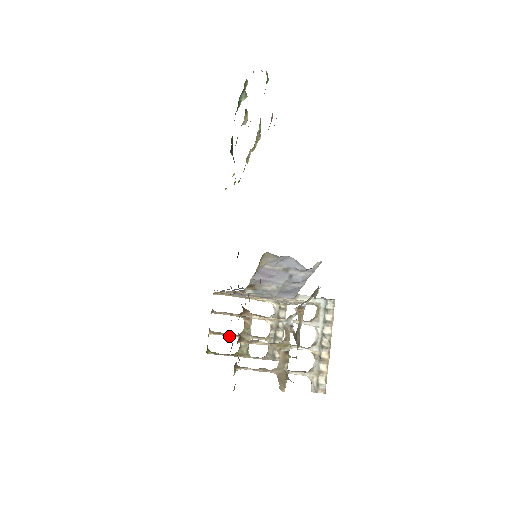
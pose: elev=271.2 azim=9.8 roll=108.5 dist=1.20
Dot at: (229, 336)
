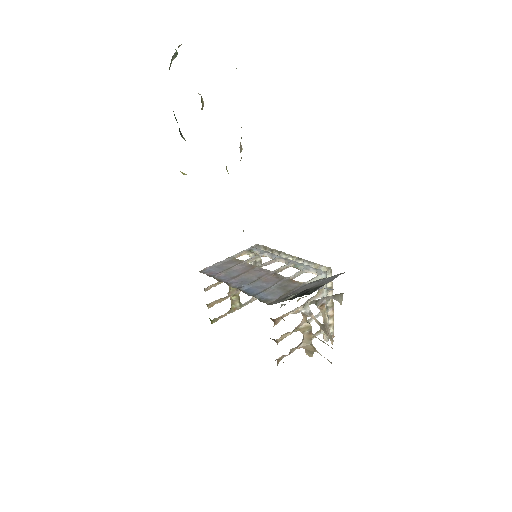
Dot at: (223, 300)
